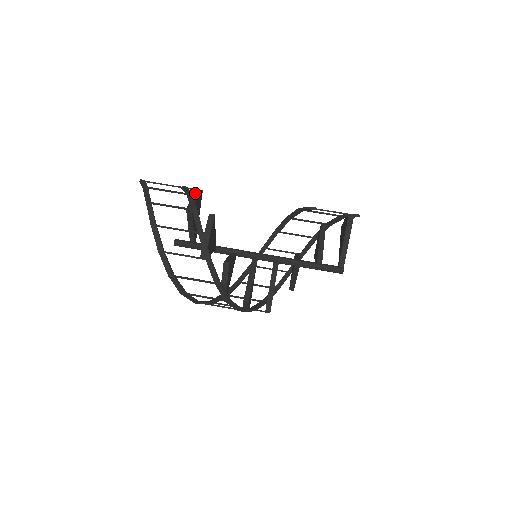
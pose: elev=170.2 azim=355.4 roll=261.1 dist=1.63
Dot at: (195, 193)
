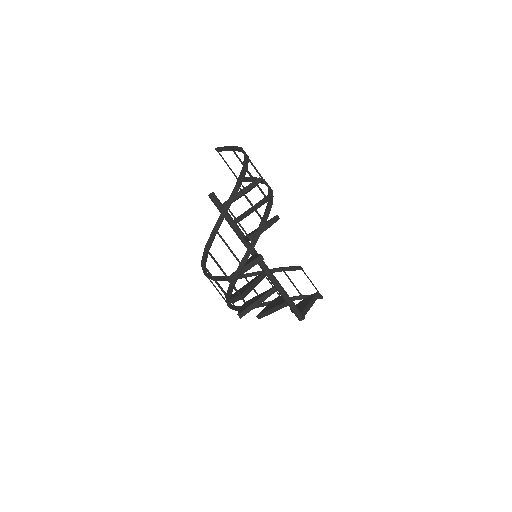
Dot at: occluded
